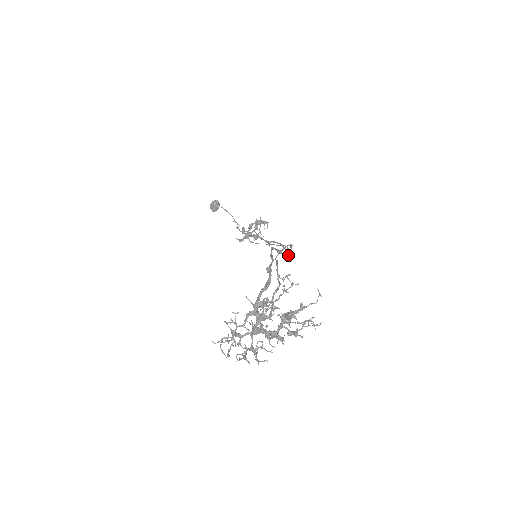
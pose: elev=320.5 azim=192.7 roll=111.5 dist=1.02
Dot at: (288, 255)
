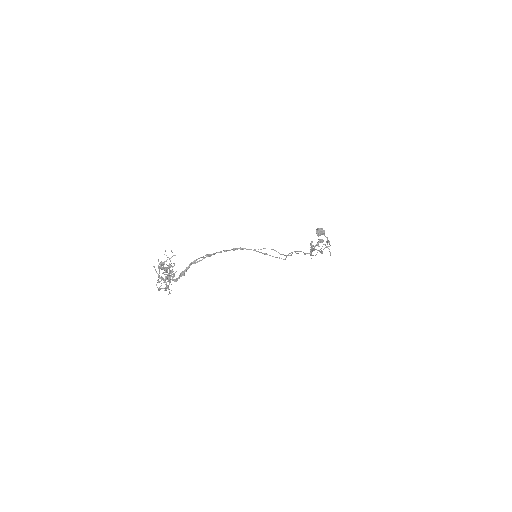
Dot at: occluded
